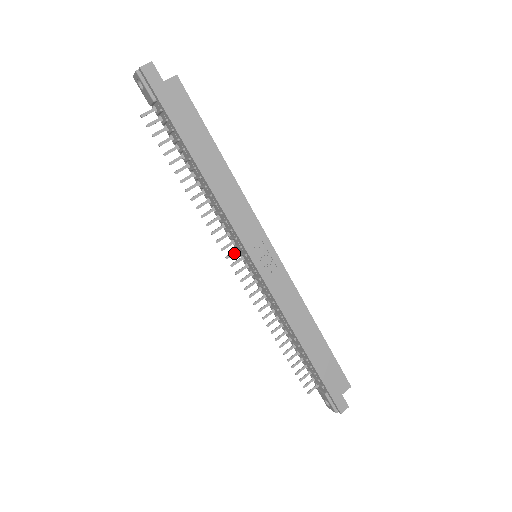
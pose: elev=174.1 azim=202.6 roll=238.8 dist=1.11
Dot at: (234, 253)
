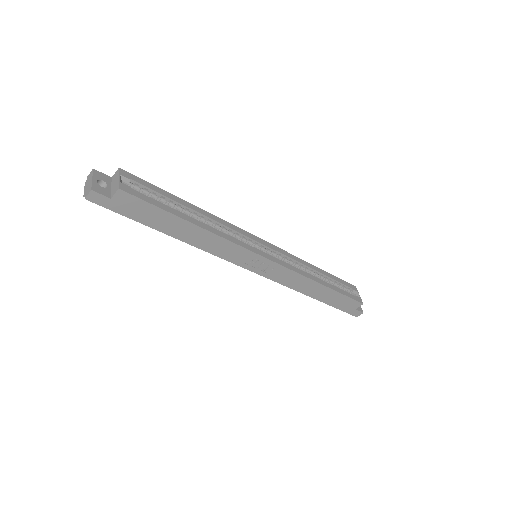
Dot at: occluded
